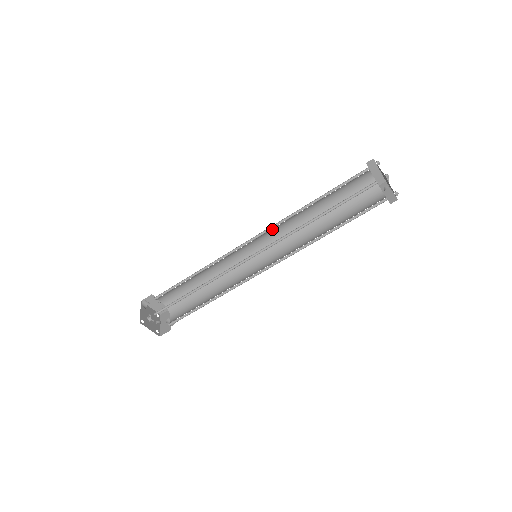
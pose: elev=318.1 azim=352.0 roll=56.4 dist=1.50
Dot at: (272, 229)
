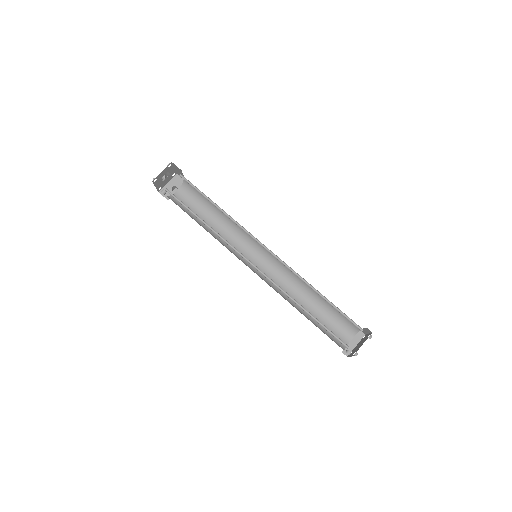
Dot at: (283, 262)
